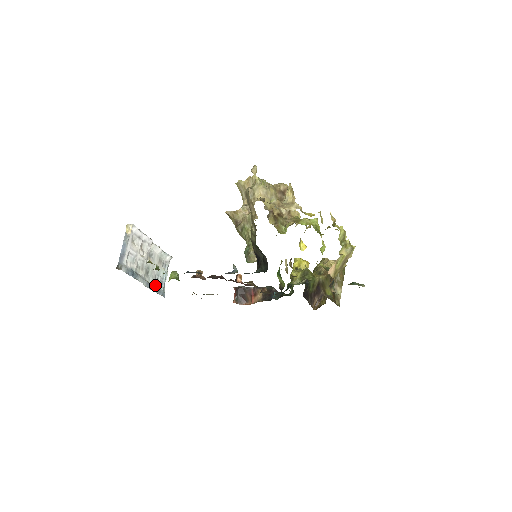
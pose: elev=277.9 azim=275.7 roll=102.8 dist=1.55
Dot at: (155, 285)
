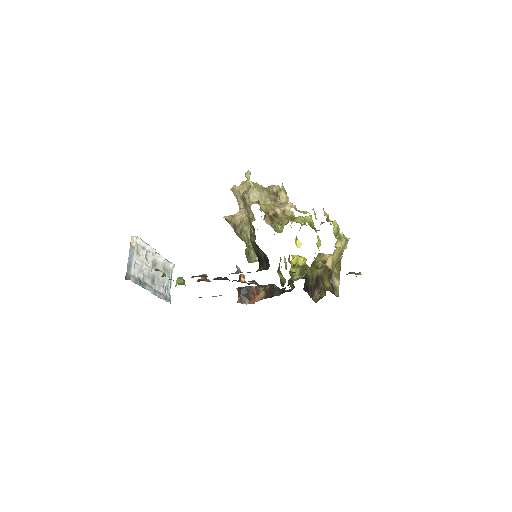
Dot at: (161, 292)
